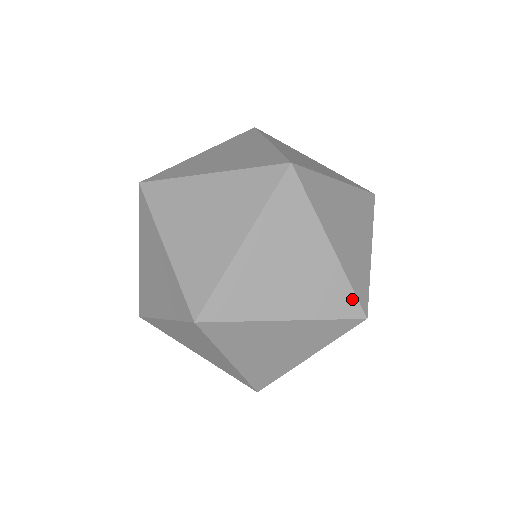
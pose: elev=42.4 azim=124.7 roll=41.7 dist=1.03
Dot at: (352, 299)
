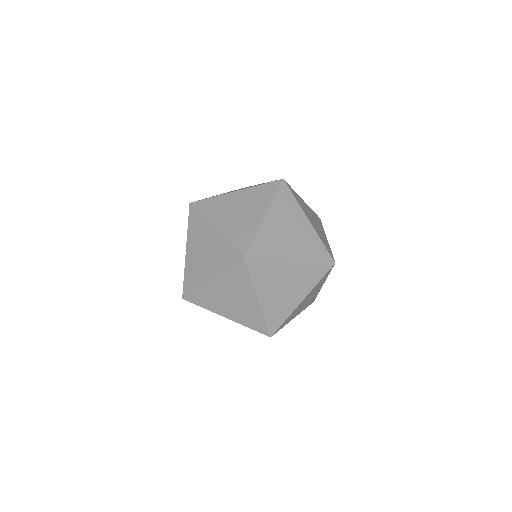
Dot at: (325, 251)
